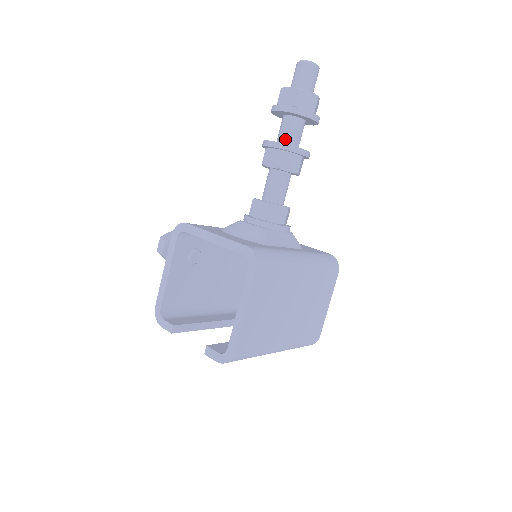
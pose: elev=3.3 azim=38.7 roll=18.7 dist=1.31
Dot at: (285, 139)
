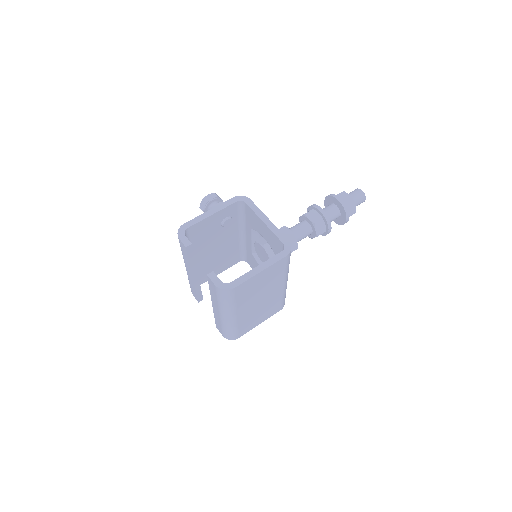
Dot at: occluded
